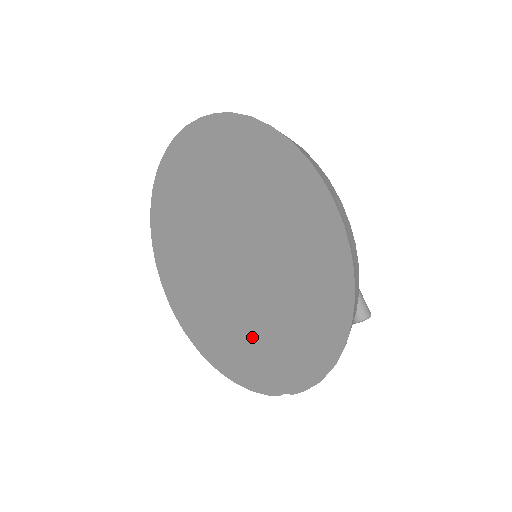
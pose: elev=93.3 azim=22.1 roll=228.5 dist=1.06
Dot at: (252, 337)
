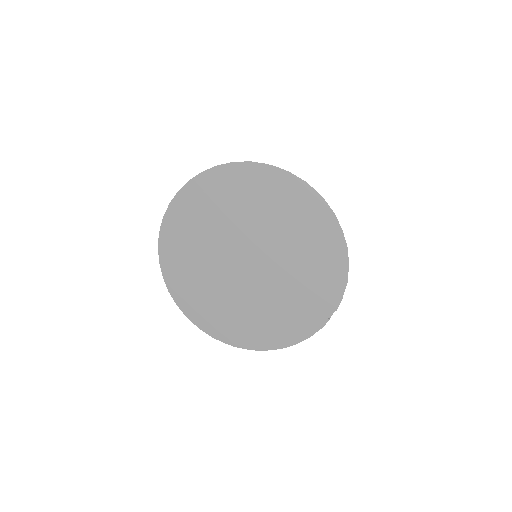
Dot at: (289, 299)
